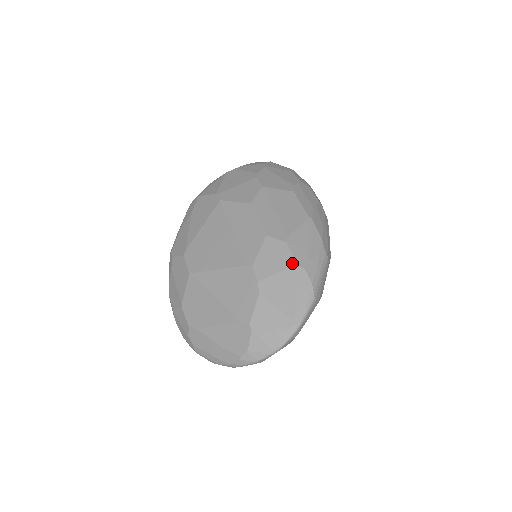
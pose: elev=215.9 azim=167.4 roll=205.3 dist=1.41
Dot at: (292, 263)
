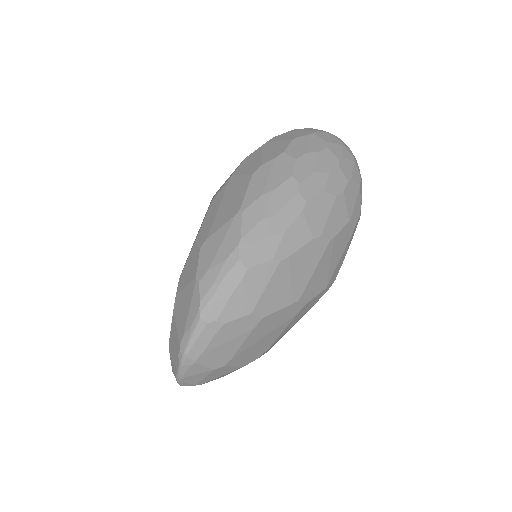
Dot at: (194, 275)
